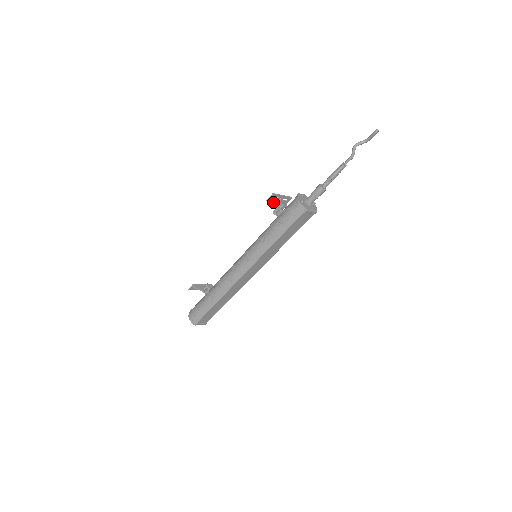
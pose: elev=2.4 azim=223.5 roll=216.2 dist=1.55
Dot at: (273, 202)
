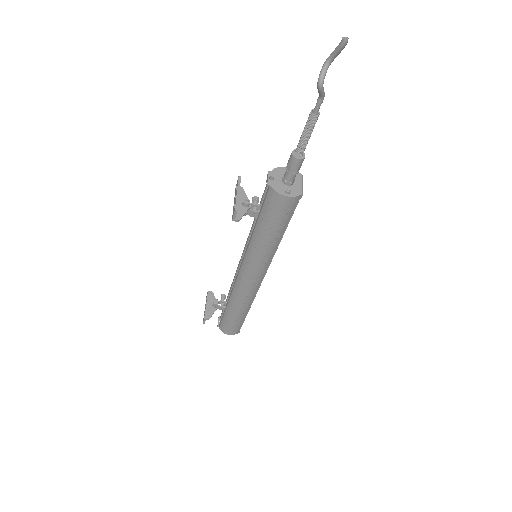
Dot at: (237, 211)
